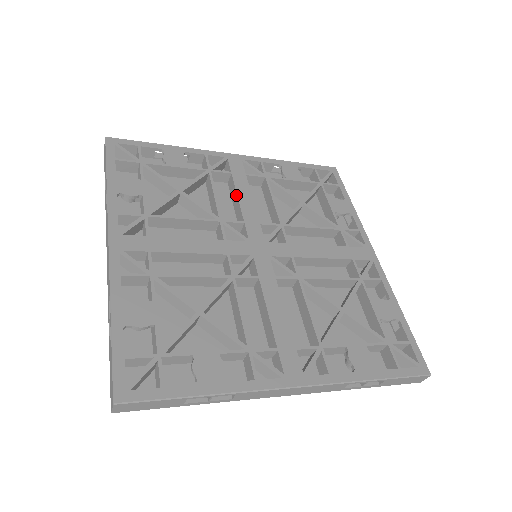
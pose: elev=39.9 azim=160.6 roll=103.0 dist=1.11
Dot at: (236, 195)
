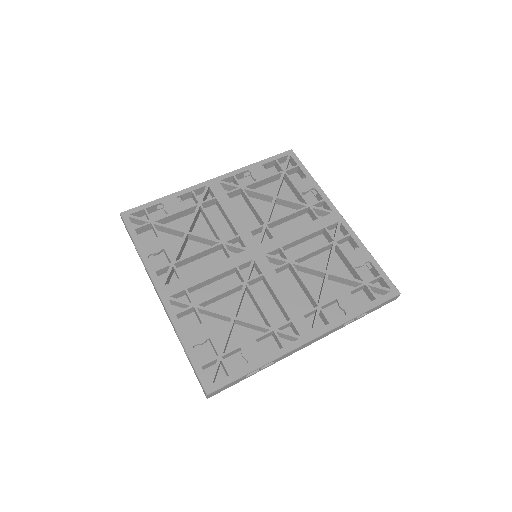
Dot at: (226, 215)
